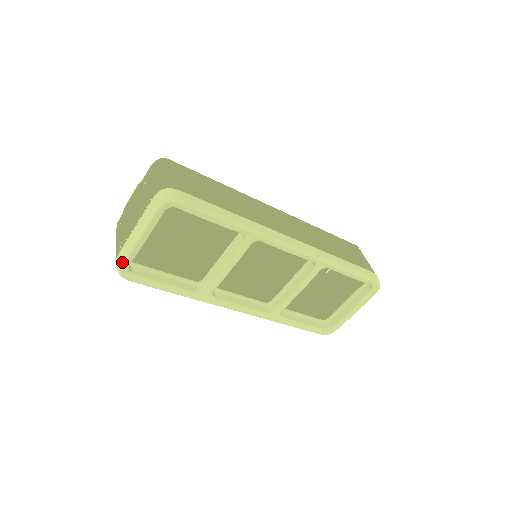
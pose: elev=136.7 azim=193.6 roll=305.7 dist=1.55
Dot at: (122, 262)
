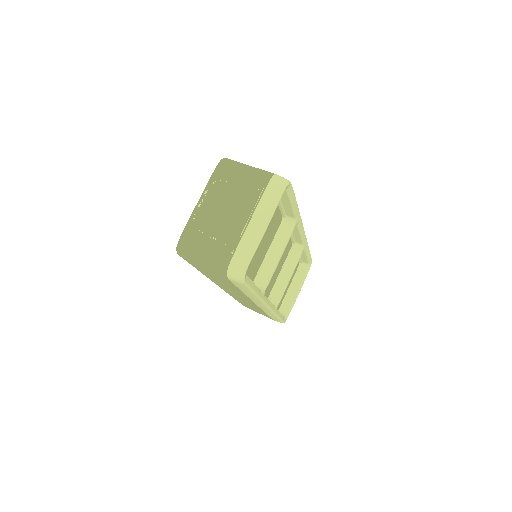
Dot at: (250, 259)
